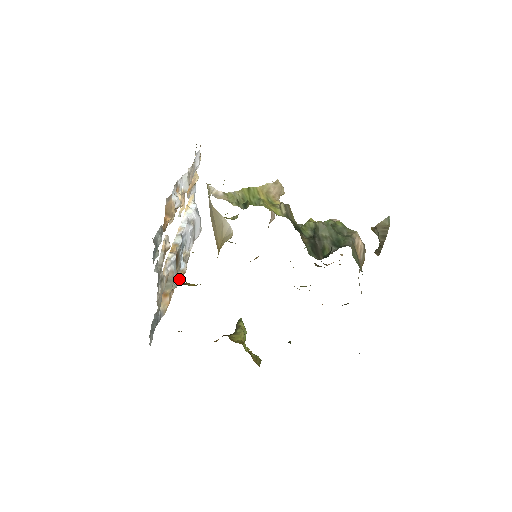
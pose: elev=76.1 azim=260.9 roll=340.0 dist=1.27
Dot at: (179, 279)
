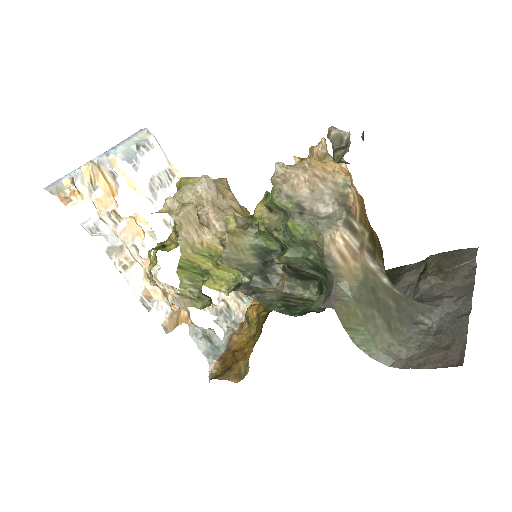
Dot at: occluded
